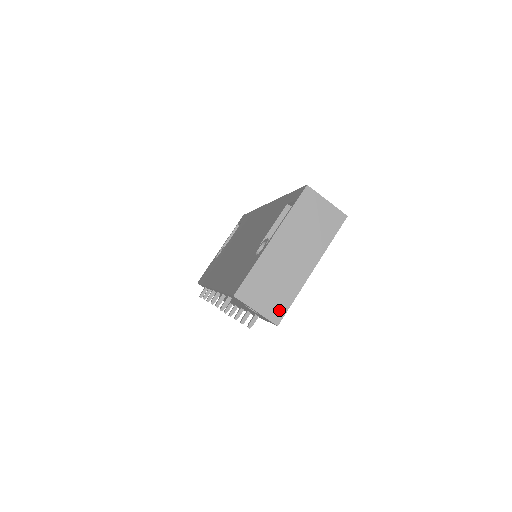
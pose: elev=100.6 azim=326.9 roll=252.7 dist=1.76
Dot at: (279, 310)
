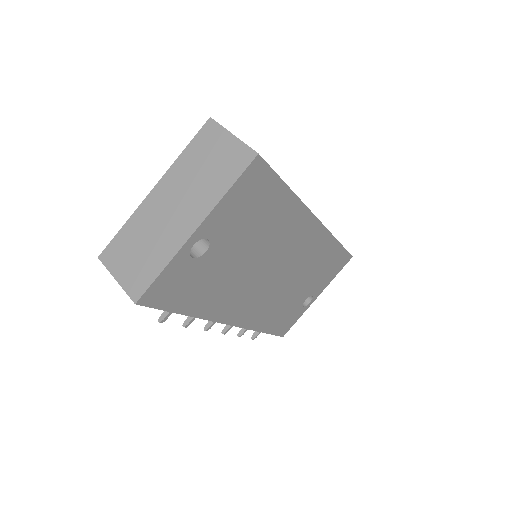
Dot at: (141, 282)
